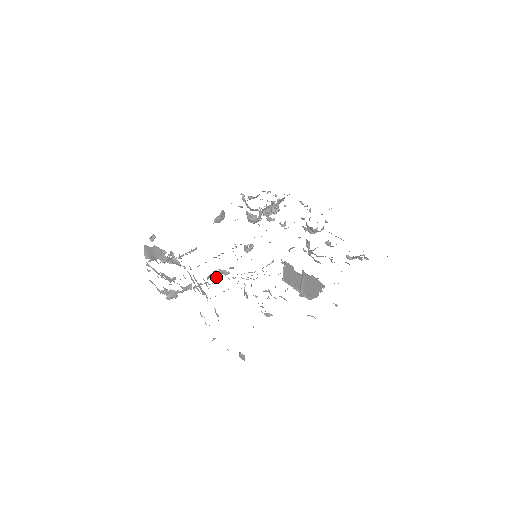
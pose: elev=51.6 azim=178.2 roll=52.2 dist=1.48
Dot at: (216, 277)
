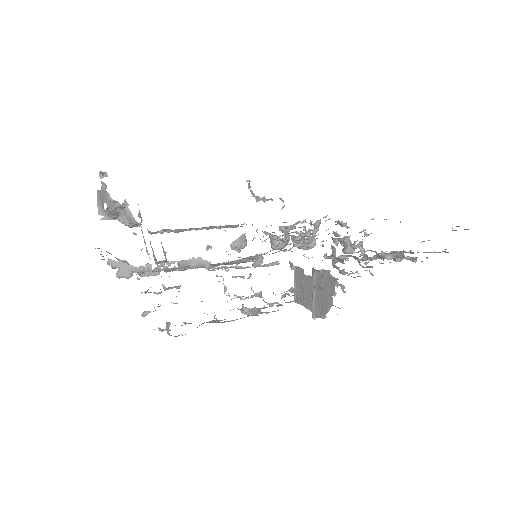
Dot at: (193, 268)
